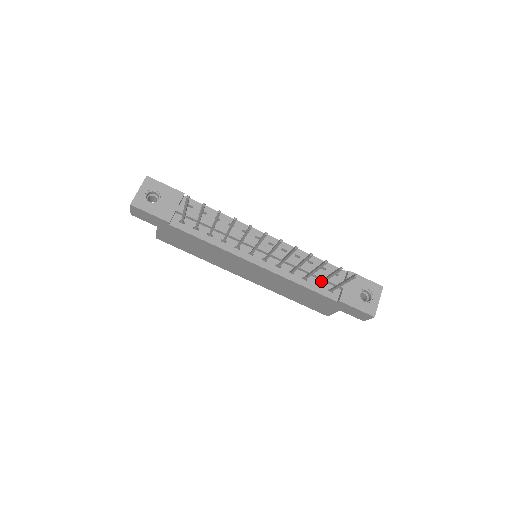
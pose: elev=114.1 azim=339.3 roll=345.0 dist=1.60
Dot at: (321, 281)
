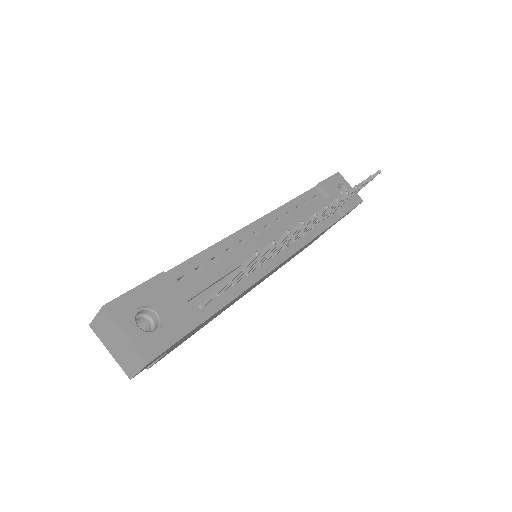
Dot at: occluded
